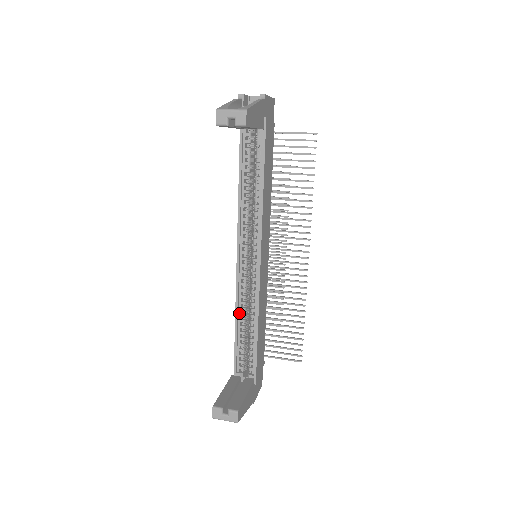
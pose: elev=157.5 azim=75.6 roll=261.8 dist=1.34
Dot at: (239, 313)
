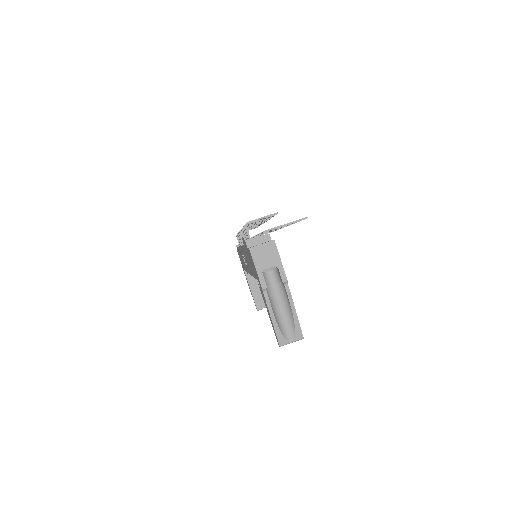
Dot at: occluded
